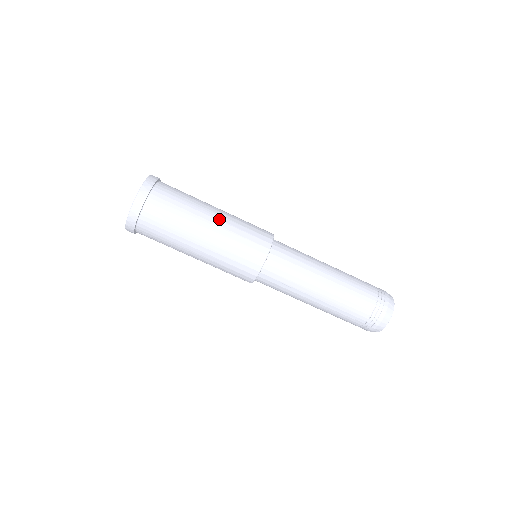
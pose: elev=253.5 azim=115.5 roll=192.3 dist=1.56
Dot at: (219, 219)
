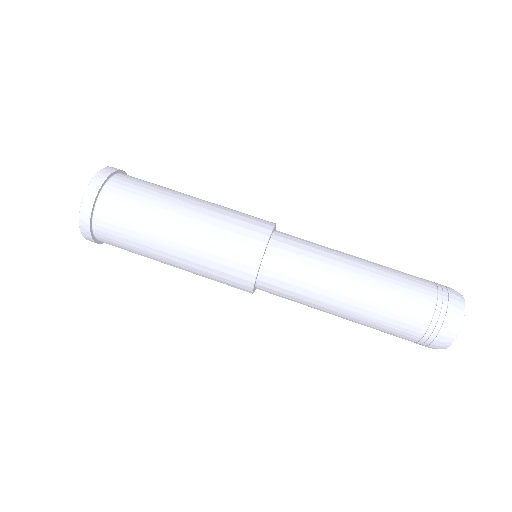
Dot at: occluded
